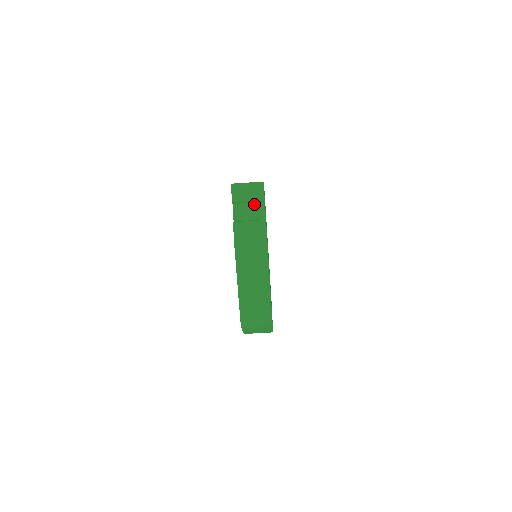
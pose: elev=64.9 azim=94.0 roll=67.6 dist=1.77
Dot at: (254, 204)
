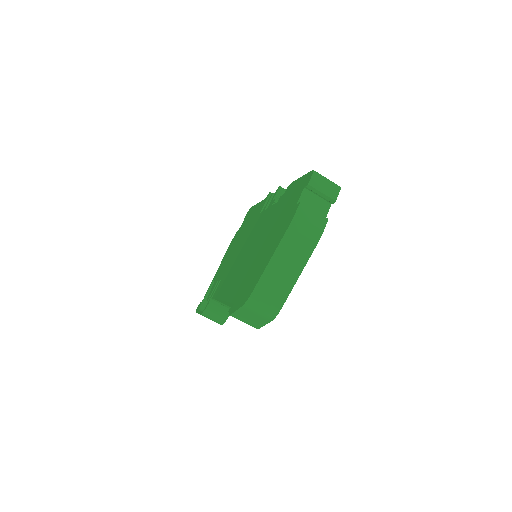
Dot at: (322, 200)
